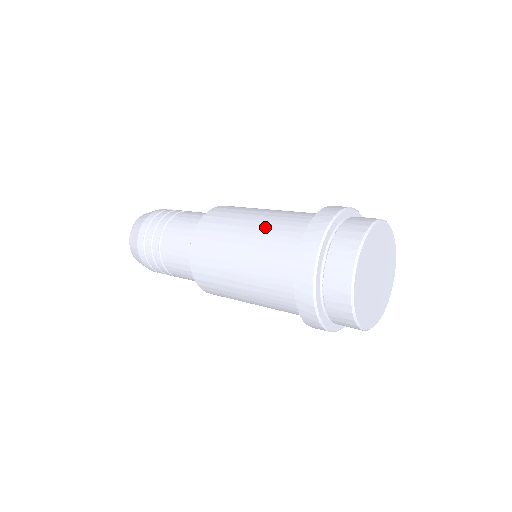
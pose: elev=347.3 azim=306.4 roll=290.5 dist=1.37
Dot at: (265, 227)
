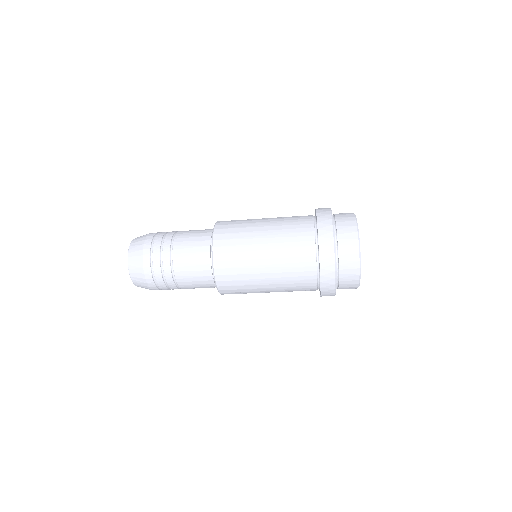
Dot at: occluded
